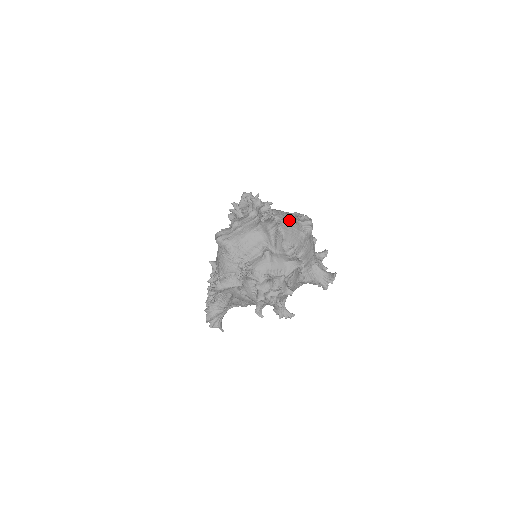
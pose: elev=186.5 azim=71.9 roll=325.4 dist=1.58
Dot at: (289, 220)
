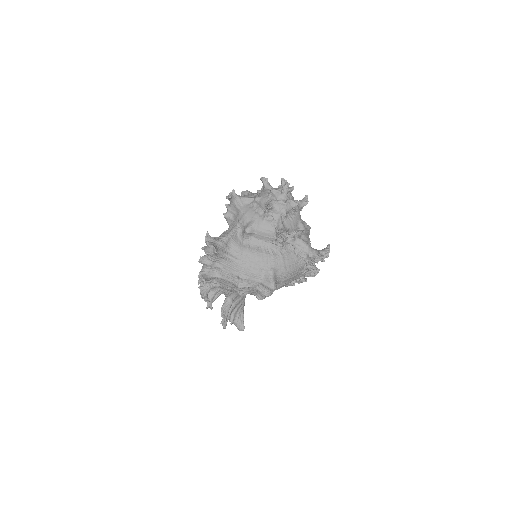
Dot at: occluded
